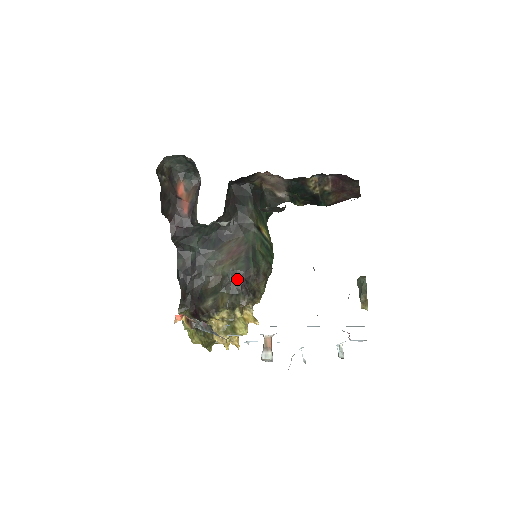
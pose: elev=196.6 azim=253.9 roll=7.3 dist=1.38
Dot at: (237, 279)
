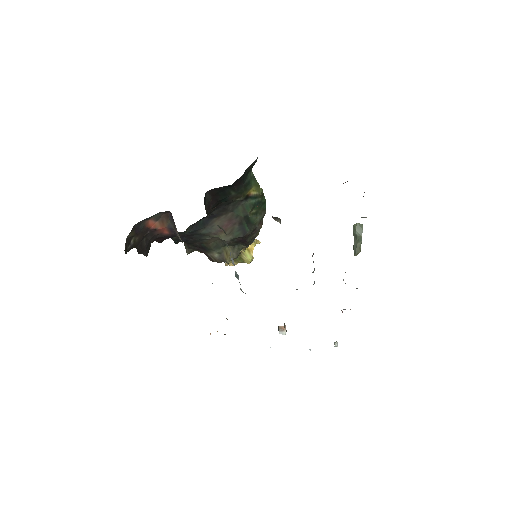
Dot at: (236, 242)
